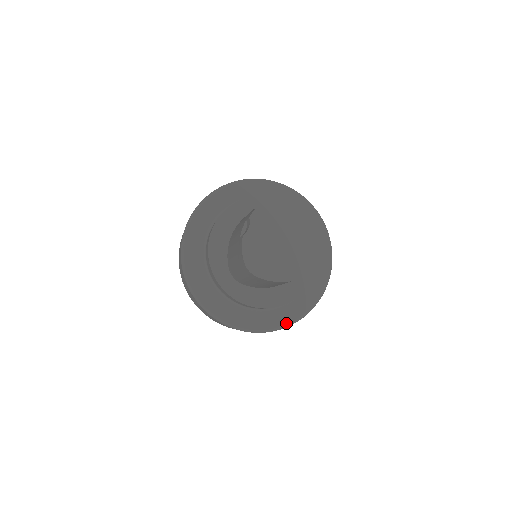
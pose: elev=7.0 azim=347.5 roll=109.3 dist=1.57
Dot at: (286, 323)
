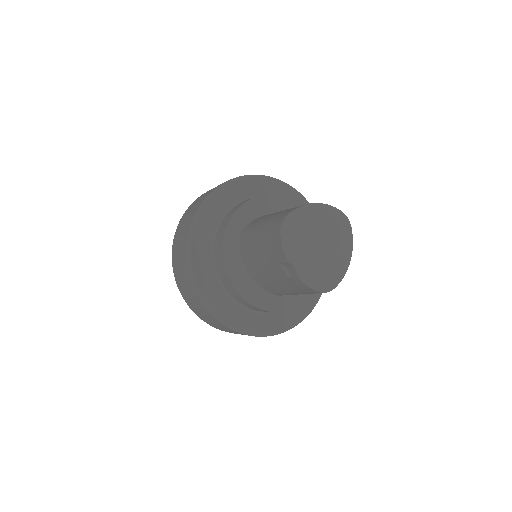
Dot at: occluded
